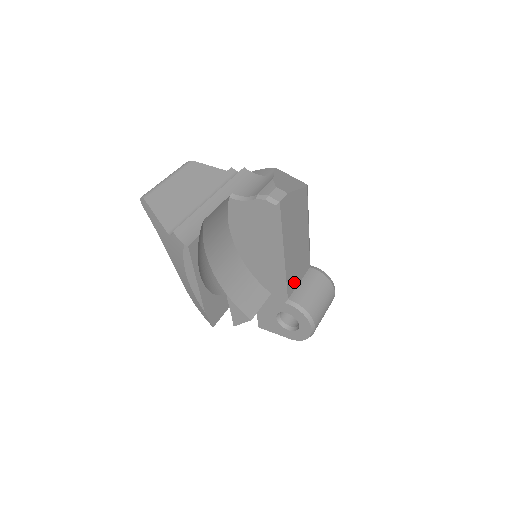
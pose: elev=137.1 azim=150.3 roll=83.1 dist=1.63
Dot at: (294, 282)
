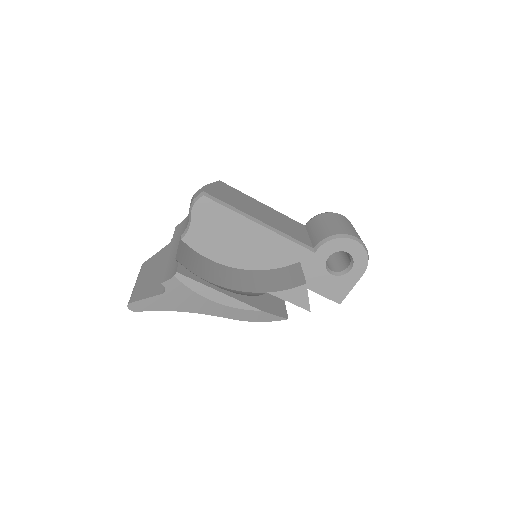
Dot at: (302, 237)
